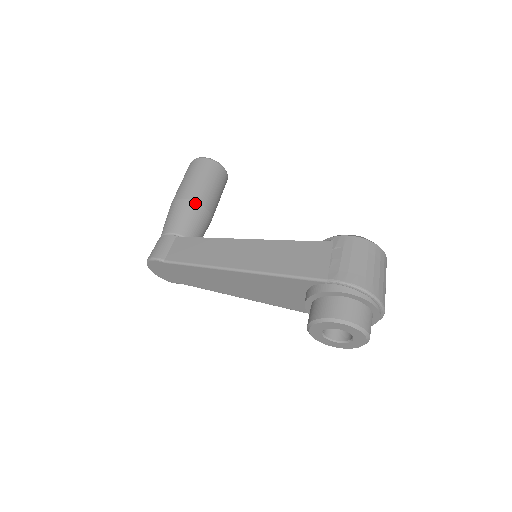
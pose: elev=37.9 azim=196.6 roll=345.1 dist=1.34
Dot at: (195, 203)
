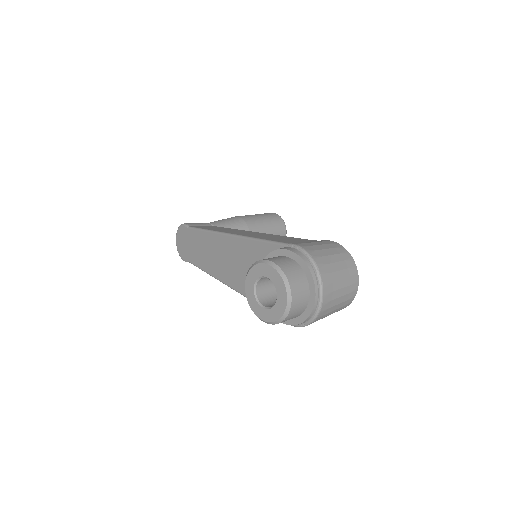
Dot at: (244, 222)
